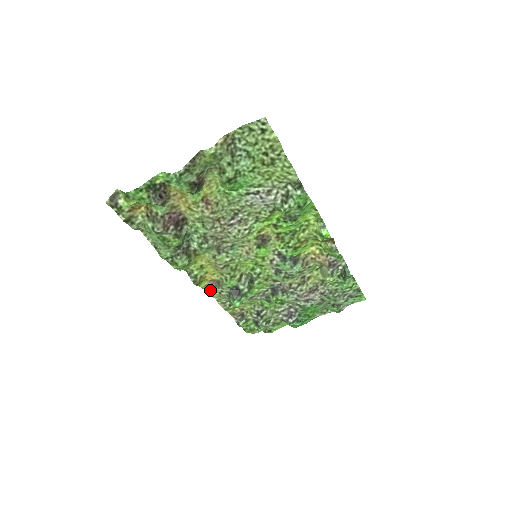
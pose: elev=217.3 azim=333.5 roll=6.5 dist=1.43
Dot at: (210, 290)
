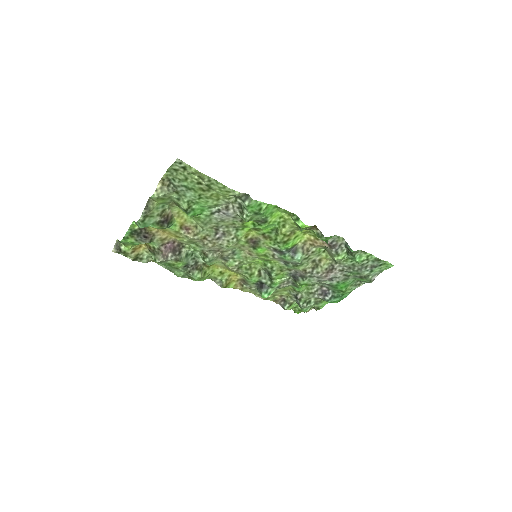
Dot at: (241, 288)
